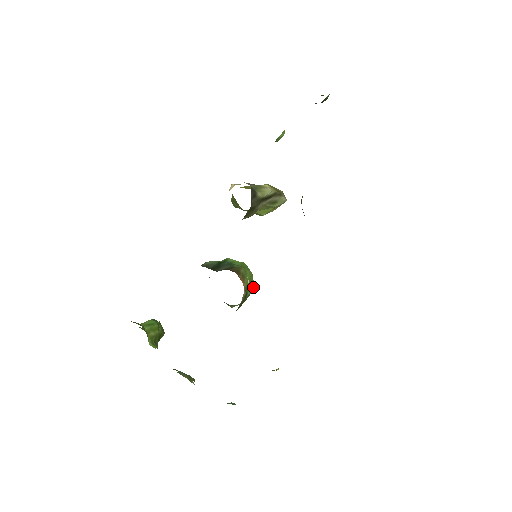
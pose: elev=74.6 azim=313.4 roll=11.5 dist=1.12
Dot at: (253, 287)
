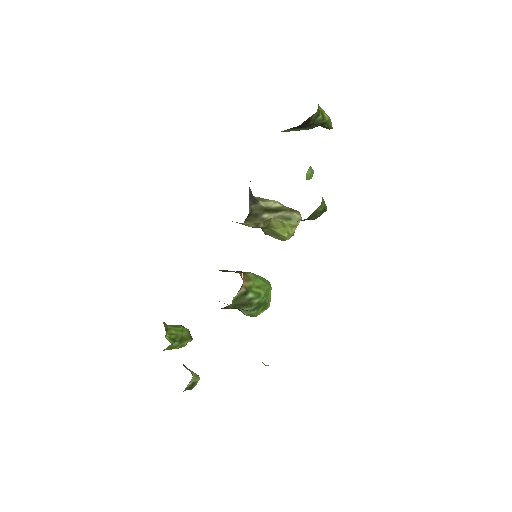
Dot at: (262, 293)
